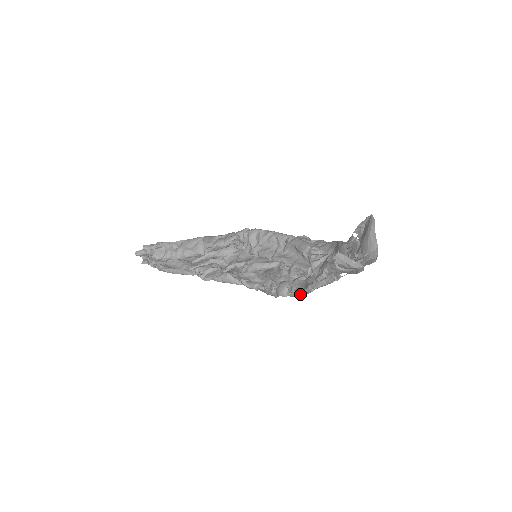
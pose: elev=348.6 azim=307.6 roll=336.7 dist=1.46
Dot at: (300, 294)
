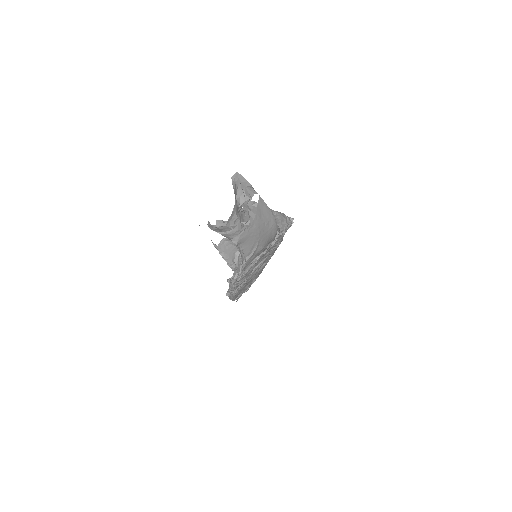
Dot at: occluded
